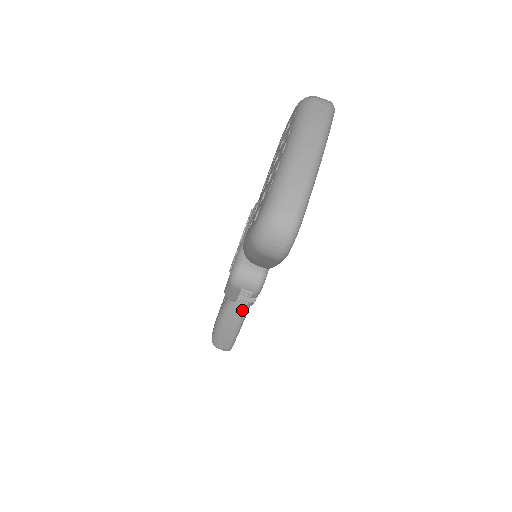
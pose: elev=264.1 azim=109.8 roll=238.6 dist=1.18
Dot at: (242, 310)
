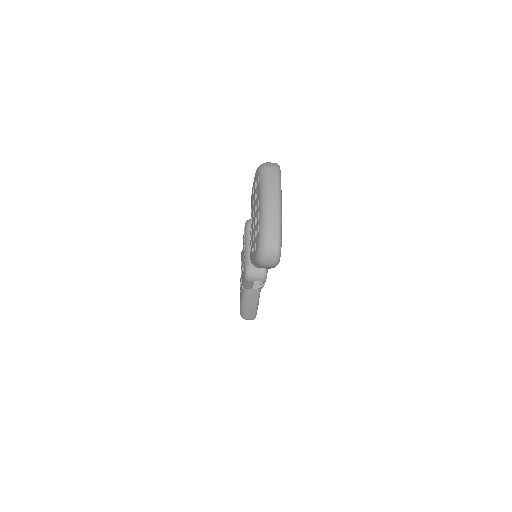
Dot at: (257, 291)
